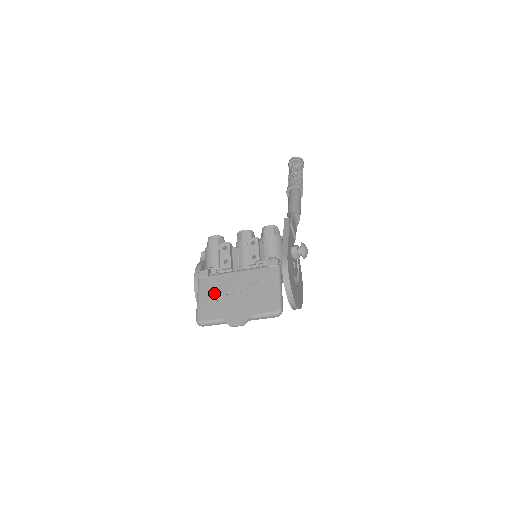
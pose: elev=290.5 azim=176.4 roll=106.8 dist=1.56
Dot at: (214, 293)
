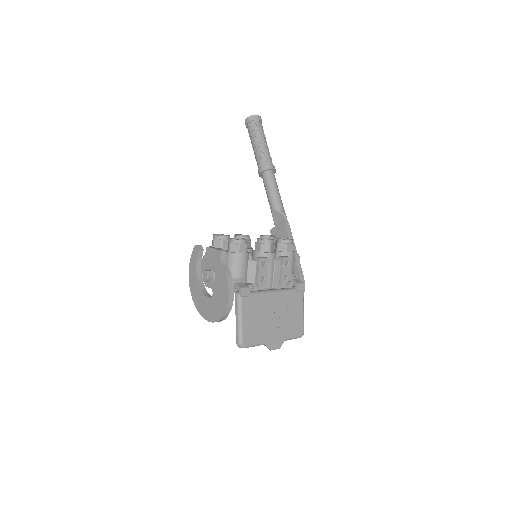
Dot at: (256, 315)
